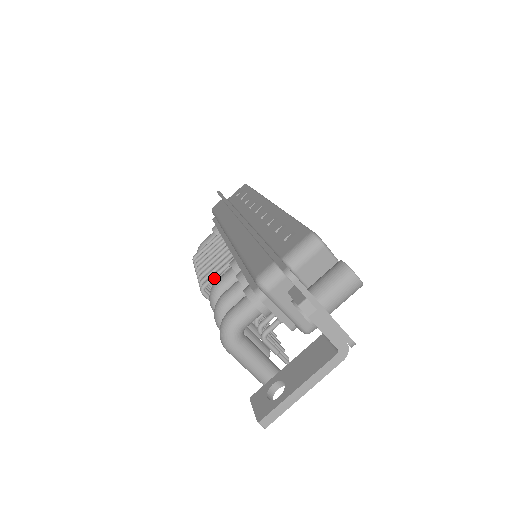
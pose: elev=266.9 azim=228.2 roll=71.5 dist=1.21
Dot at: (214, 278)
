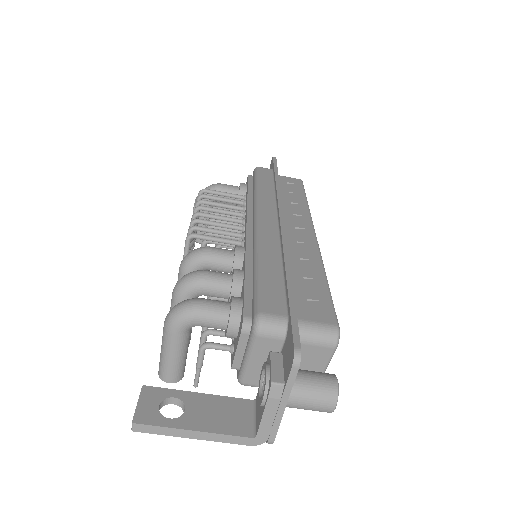
Dot at: (209, 239)
